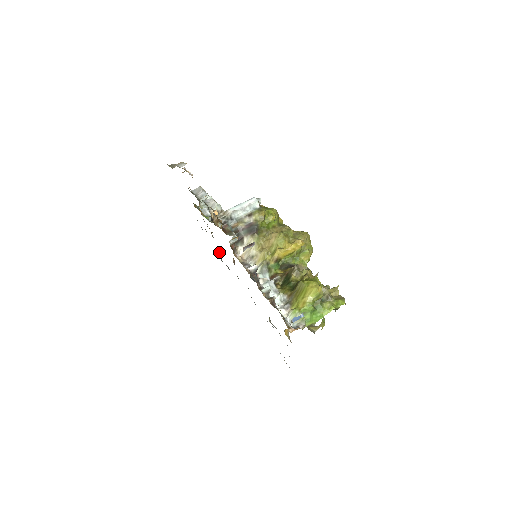
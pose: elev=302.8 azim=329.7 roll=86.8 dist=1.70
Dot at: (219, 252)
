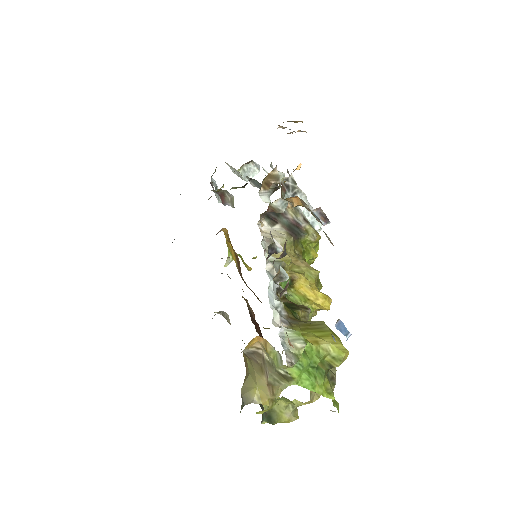
Dot at: occluded
